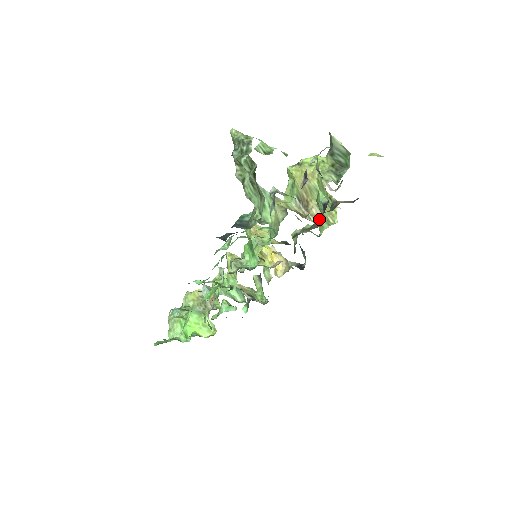
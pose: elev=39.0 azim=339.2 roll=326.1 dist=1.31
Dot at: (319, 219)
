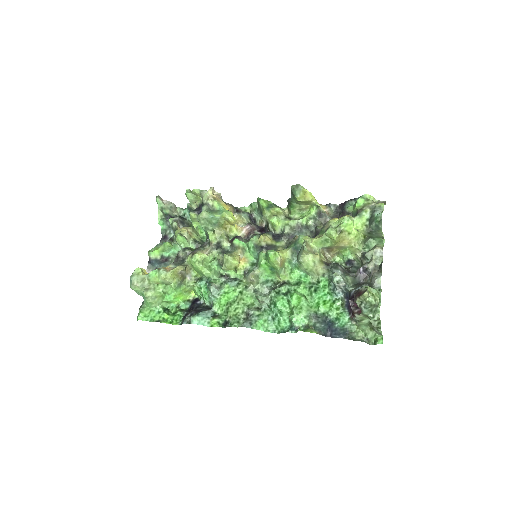
Dot at: (335, 258)
